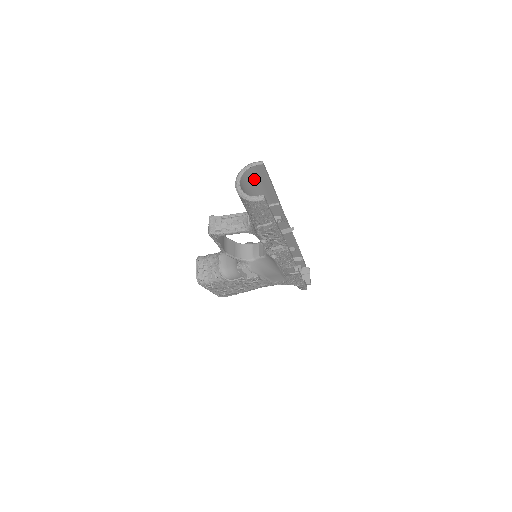
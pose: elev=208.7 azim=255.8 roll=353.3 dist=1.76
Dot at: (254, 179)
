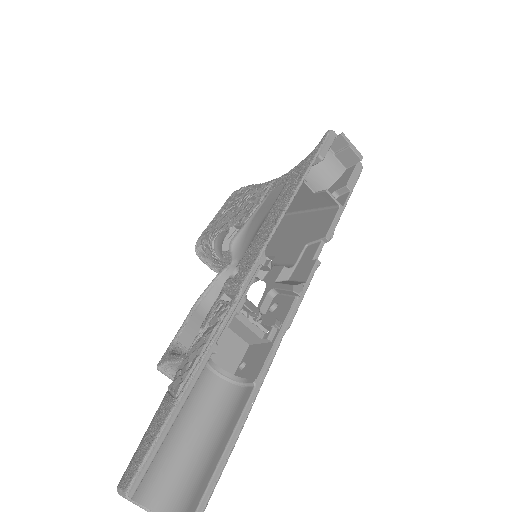
Dot at: occluded
